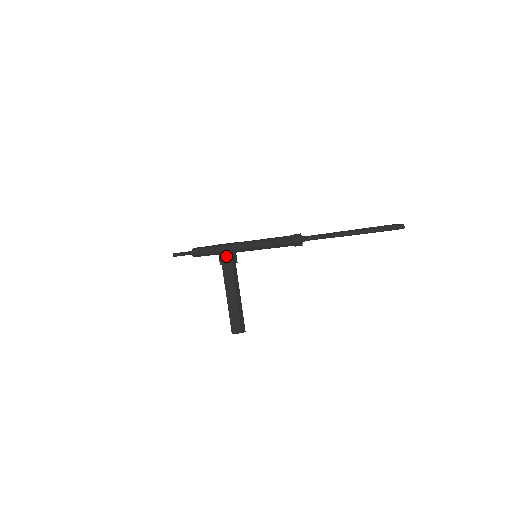
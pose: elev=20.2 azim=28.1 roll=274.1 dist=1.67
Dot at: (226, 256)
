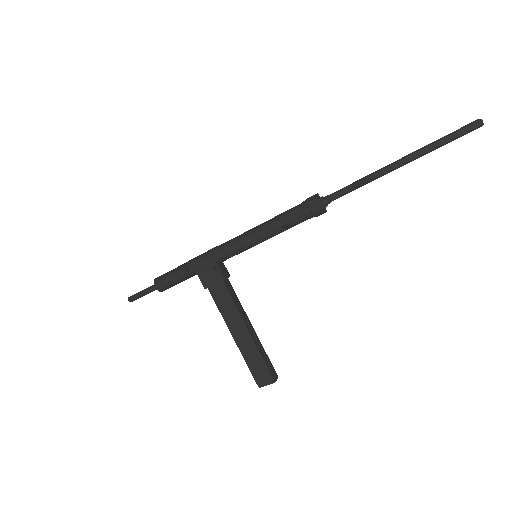
Dot at: (210, 272)
